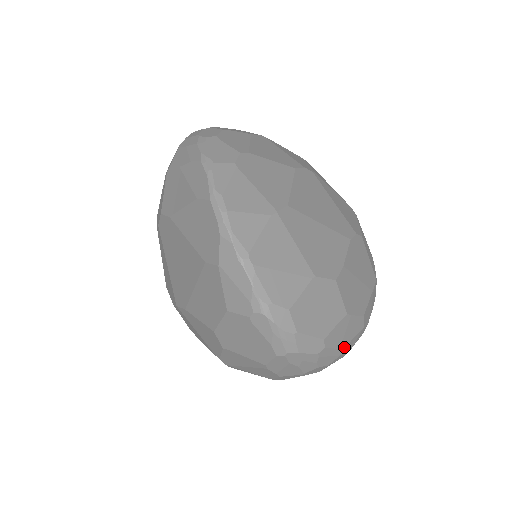
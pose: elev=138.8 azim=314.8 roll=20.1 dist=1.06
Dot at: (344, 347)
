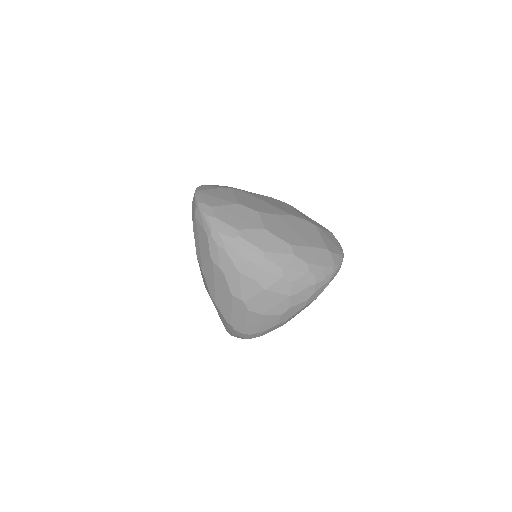
Dot at: (265, 252)
